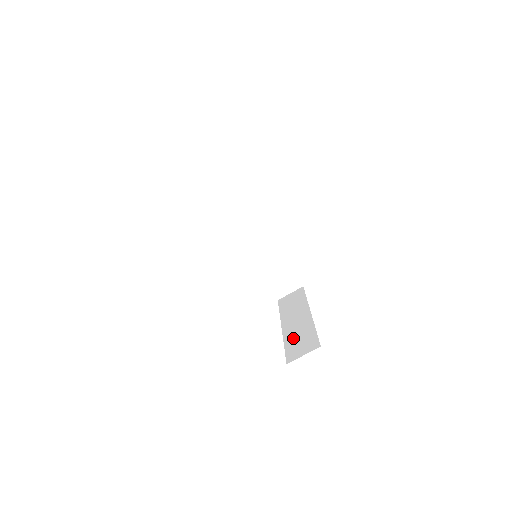
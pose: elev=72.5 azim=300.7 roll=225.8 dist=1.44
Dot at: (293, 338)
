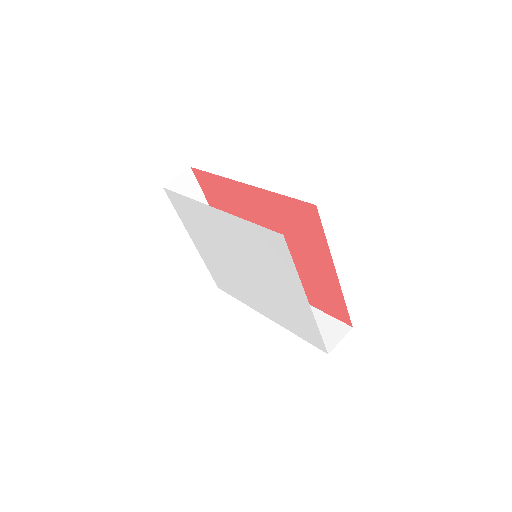
Dot at: occluded
